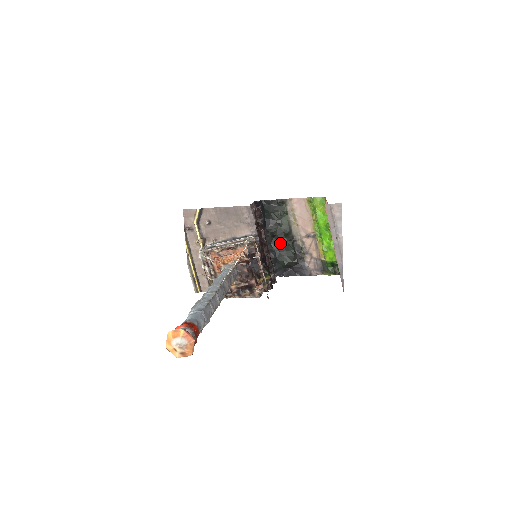
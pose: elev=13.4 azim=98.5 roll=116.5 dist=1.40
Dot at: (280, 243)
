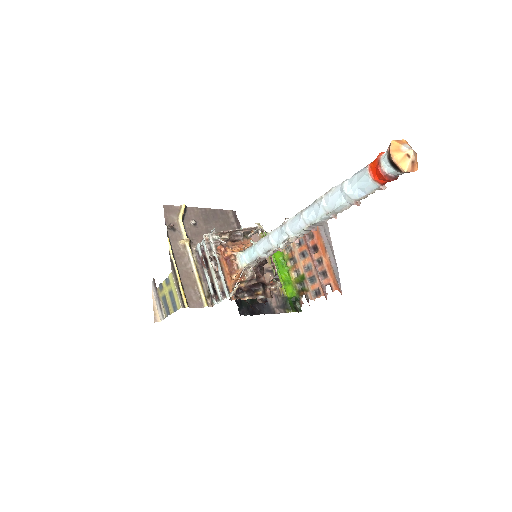
Dot at: occluded
